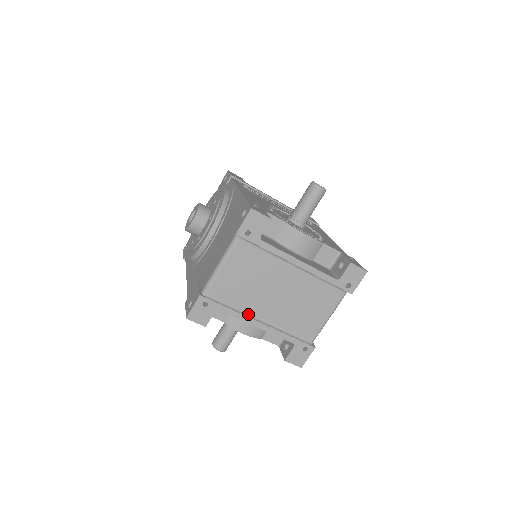
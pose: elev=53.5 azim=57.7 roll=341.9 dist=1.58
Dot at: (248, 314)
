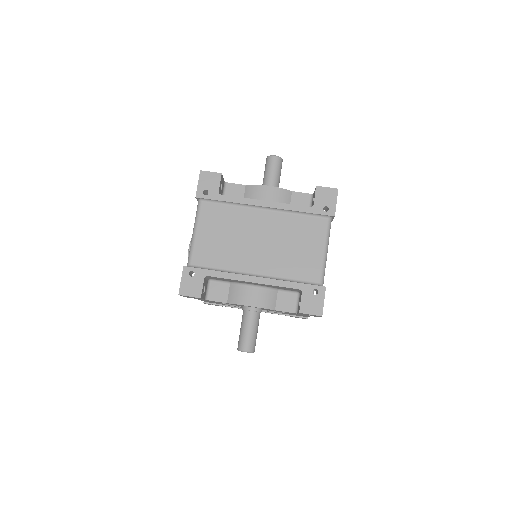
Dot at: (239, 273)
